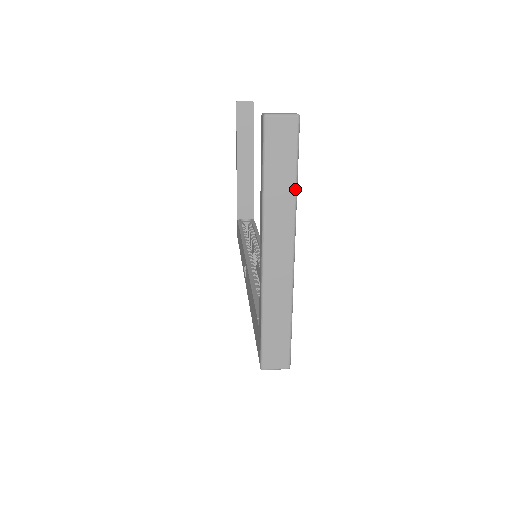
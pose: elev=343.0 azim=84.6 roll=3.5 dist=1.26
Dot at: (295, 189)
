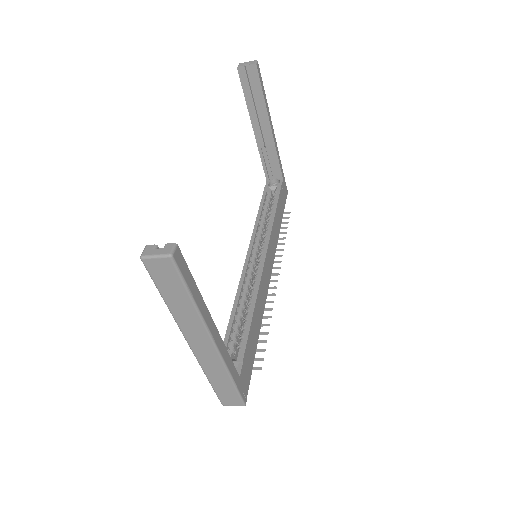
Dot at: (193, 305)
